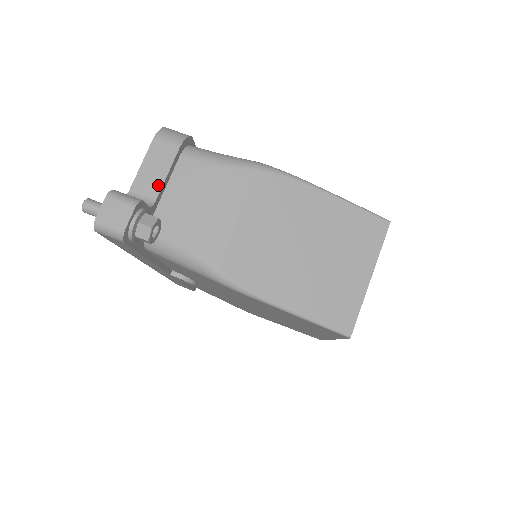
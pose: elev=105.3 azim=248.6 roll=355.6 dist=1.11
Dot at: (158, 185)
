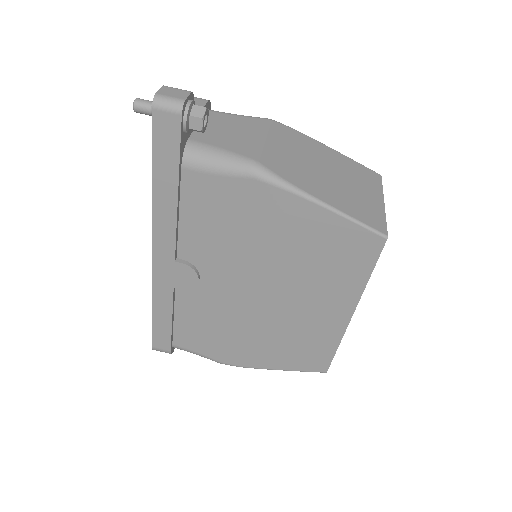
Dot at: occluded
